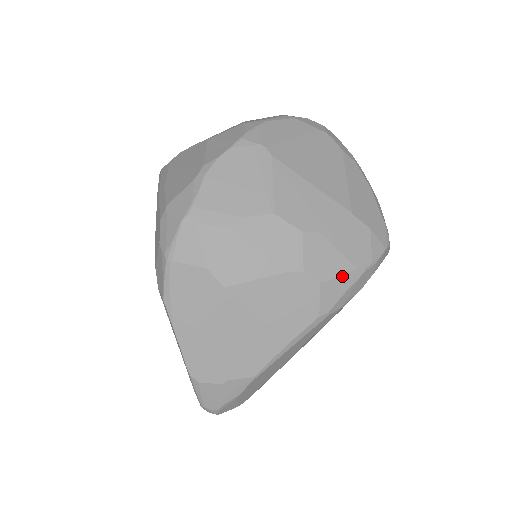
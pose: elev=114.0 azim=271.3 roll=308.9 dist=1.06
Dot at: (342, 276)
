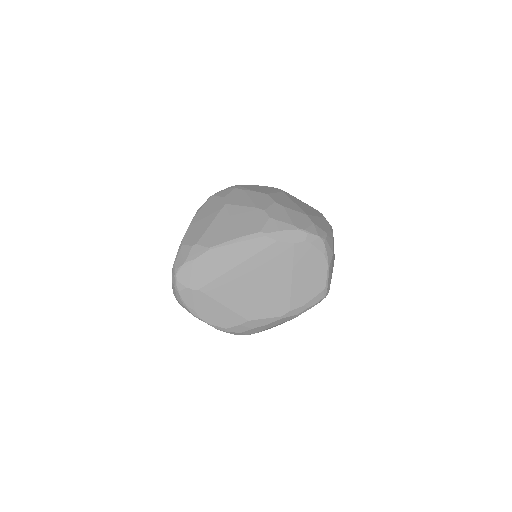
Dot at: (283, 223)
